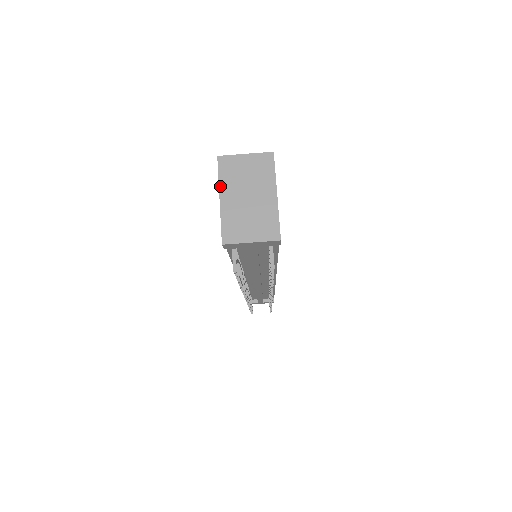
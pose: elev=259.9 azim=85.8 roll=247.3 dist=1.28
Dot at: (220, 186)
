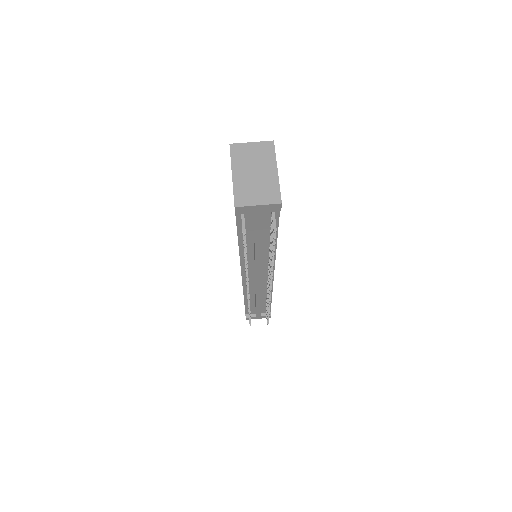
Dot at: (232, 165)
